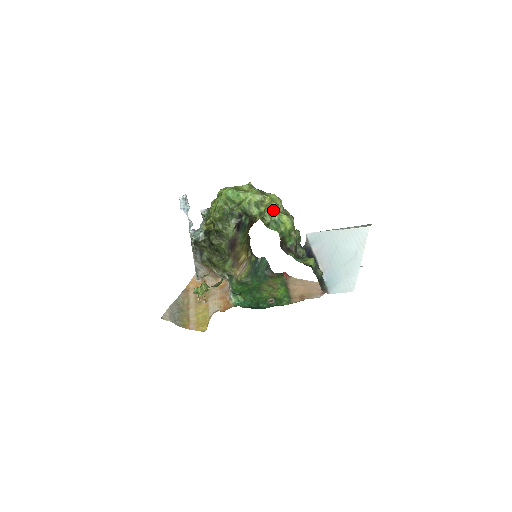
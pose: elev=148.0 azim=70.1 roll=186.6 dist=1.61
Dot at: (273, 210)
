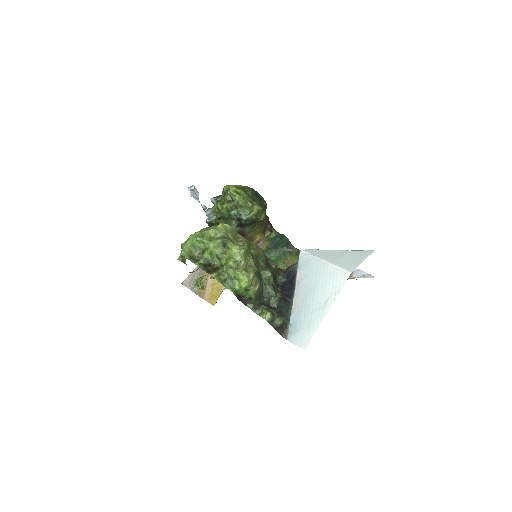
Dot at: (229, 269)
